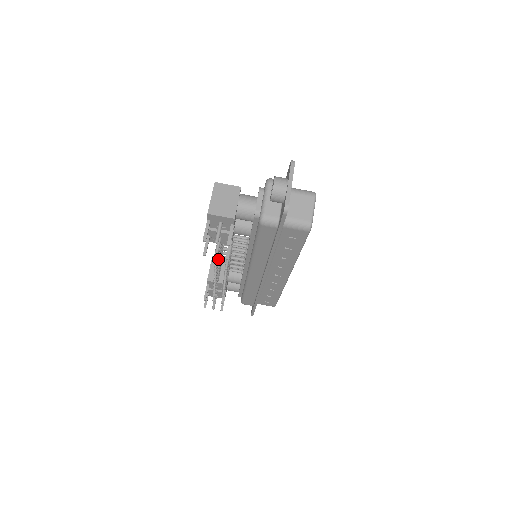
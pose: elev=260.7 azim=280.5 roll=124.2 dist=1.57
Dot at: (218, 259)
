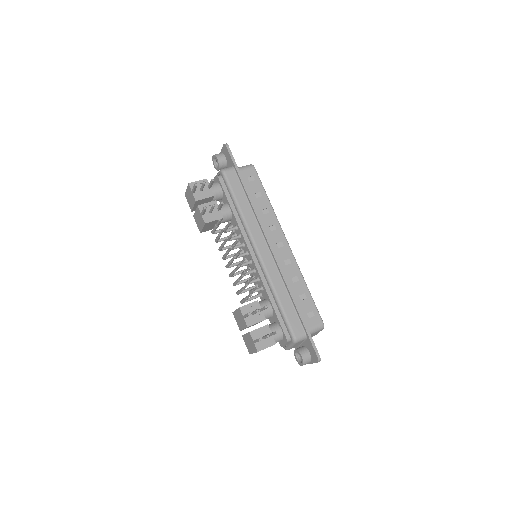
Dot at: (222, 232)
